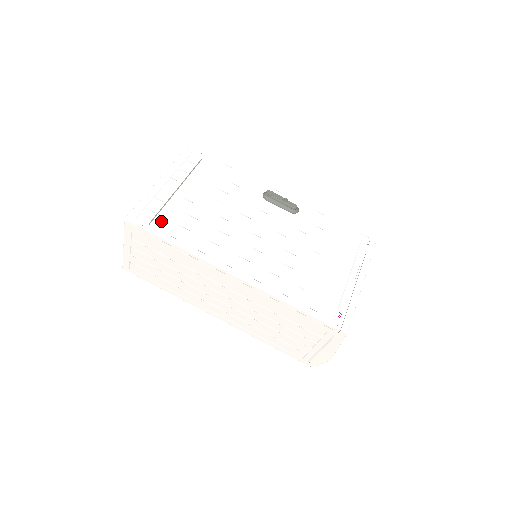
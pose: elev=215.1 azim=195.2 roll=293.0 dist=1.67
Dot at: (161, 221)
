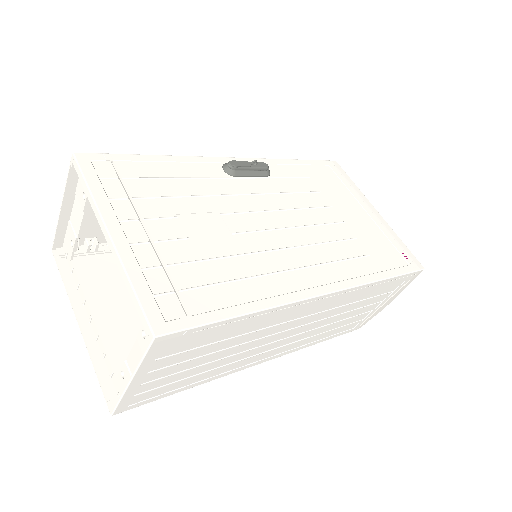
Dot at: (194, 297)
